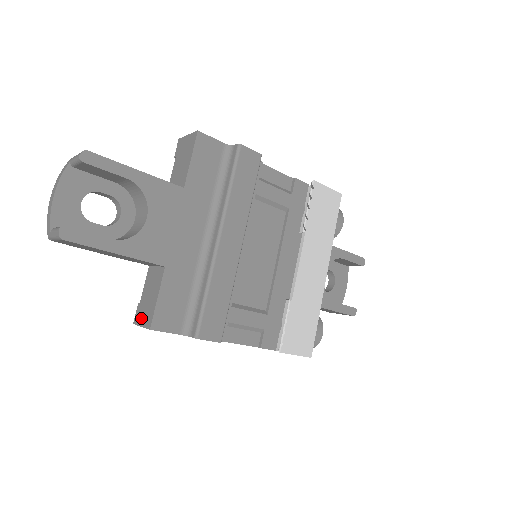
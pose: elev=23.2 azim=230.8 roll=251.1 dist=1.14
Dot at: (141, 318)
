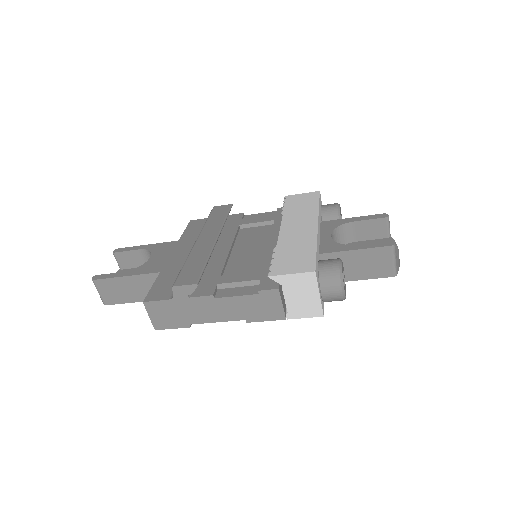
Dot at: occluded
